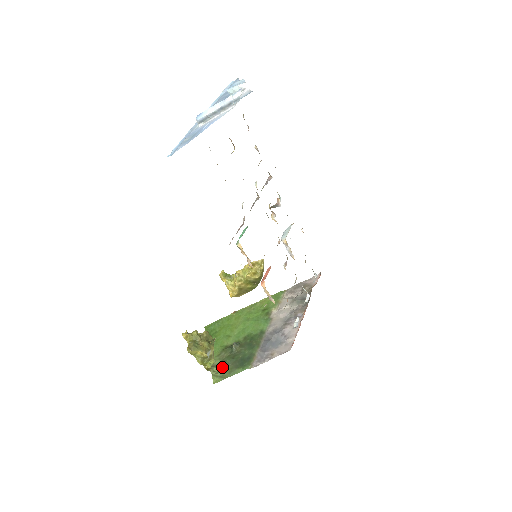
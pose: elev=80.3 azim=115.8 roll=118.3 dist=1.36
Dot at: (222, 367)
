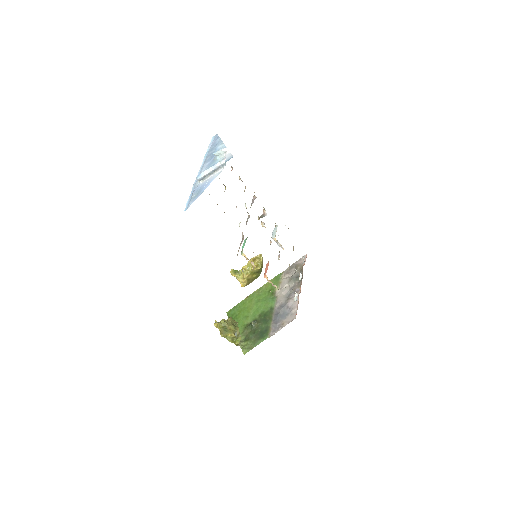
Dot at: (247, 341)
